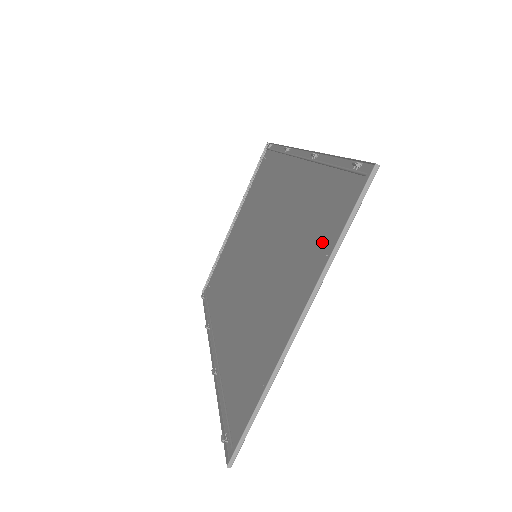
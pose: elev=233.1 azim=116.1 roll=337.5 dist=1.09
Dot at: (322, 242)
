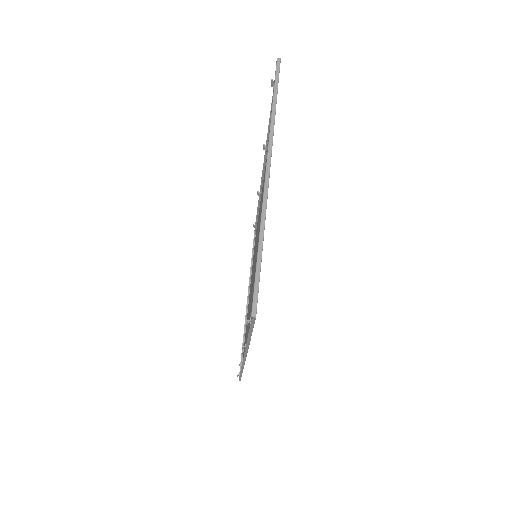
Dot at: occluded
